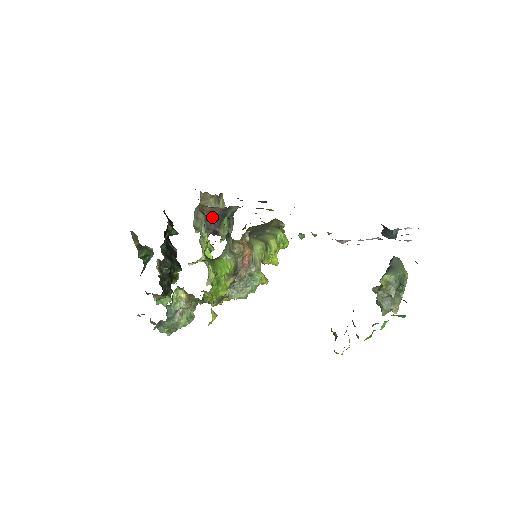
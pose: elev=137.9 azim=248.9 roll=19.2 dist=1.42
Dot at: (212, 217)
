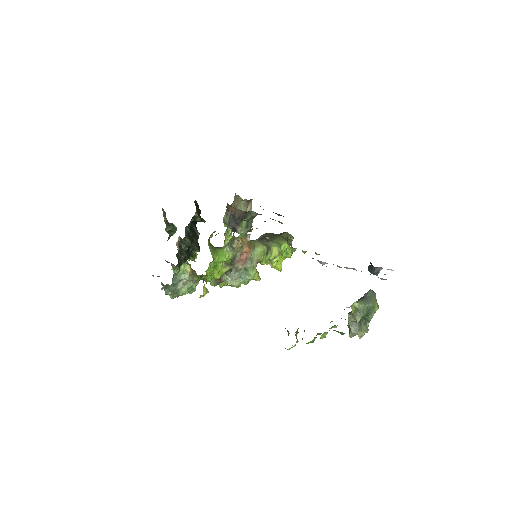
Dot at: (234, 216)
